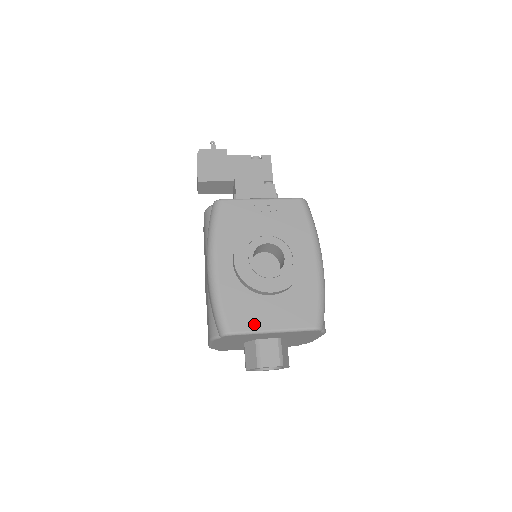
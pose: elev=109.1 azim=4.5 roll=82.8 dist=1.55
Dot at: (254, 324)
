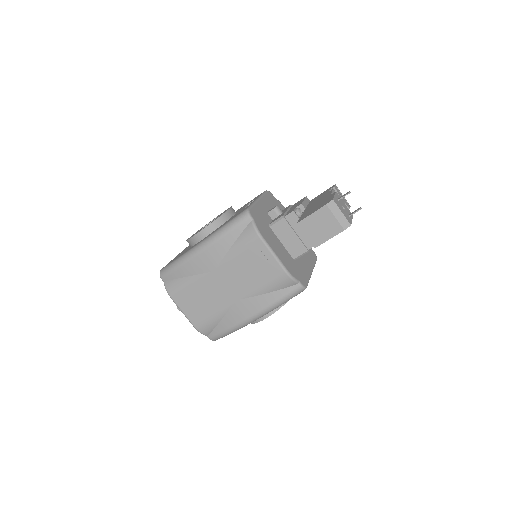
Dot at: occluded
